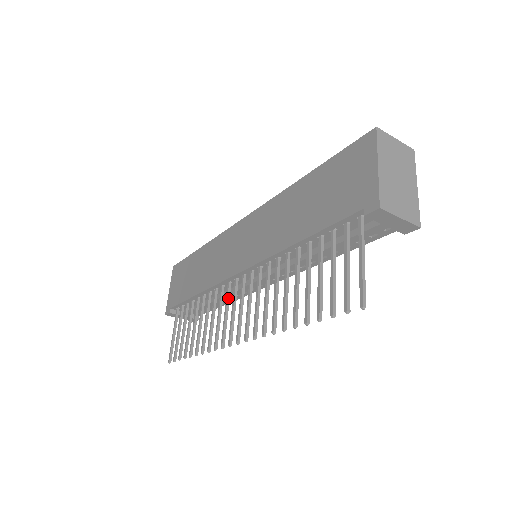
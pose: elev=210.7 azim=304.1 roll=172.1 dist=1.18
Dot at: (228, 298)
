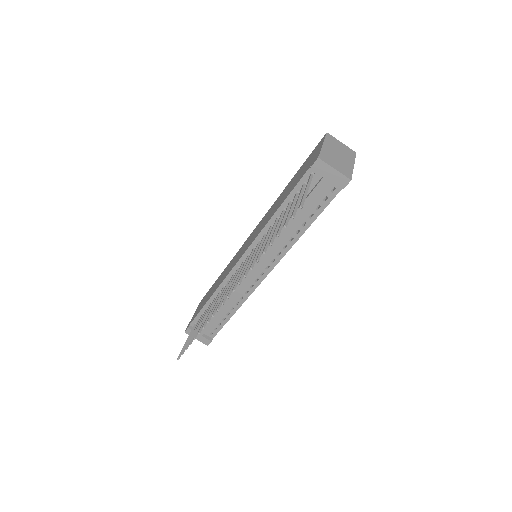
Dot at: (230, 283)
